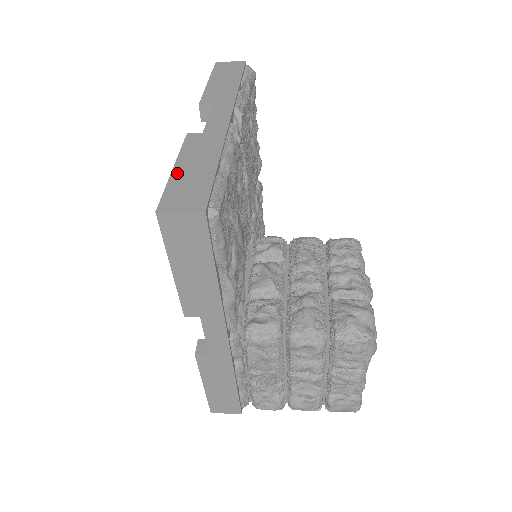
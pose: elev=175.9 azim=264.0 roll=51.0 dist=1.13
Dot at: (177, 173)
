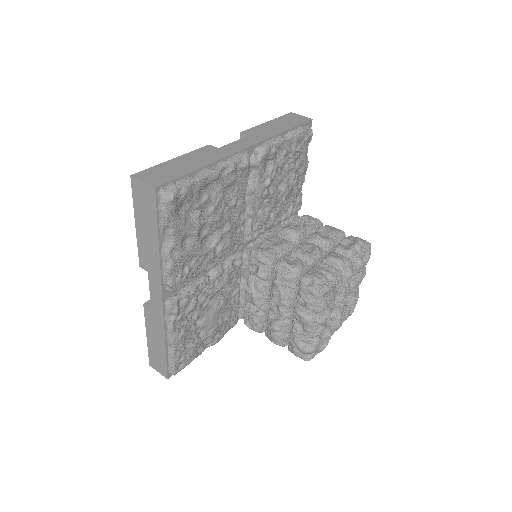
Dot at: (149, 343)
